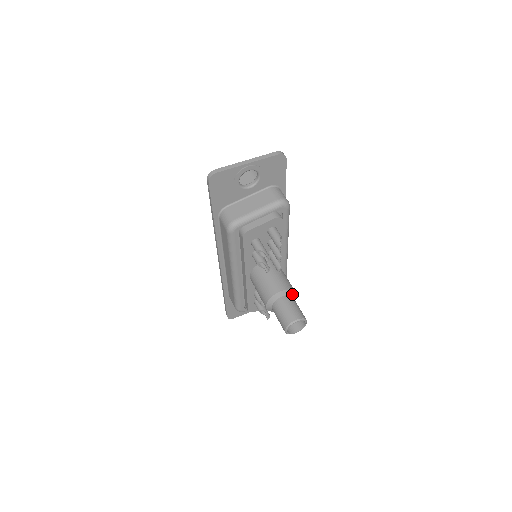
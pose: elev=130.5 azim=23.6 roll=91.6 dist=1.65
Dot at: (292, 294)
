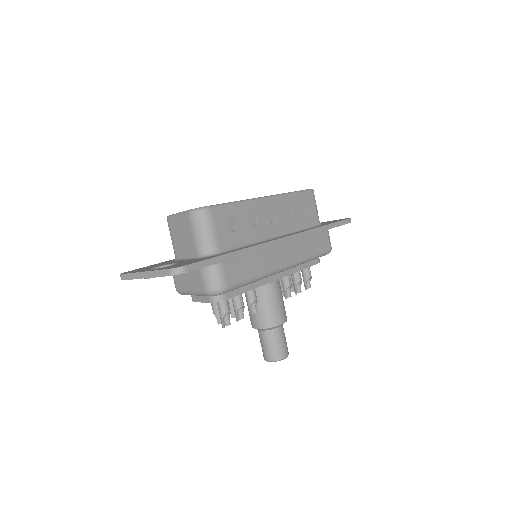
Dot at: (274, 328)
